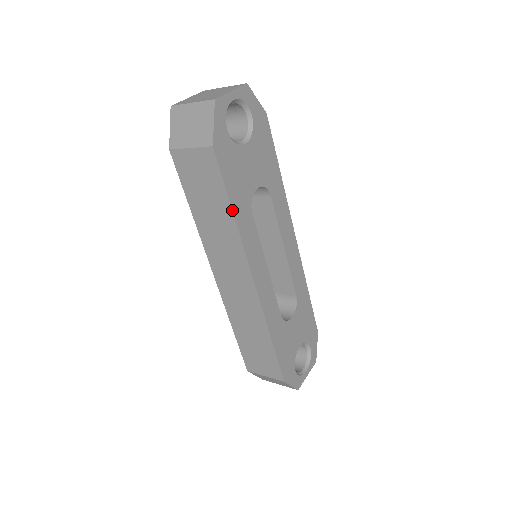
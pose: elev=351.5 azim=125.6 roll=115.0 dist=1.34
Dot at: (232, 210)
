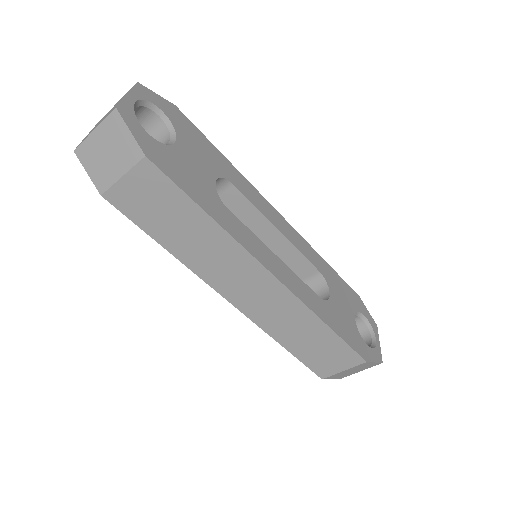
Dot at: (207, 213)
